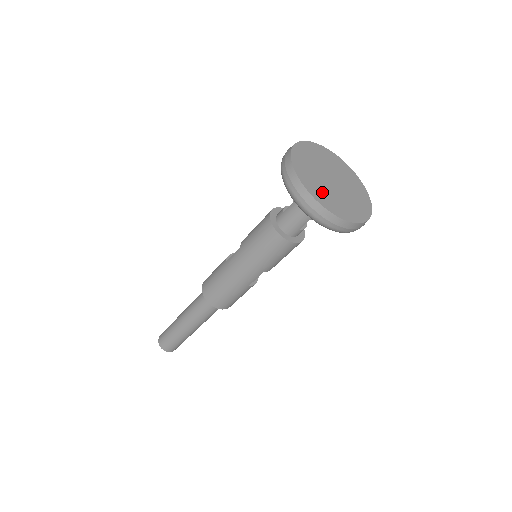
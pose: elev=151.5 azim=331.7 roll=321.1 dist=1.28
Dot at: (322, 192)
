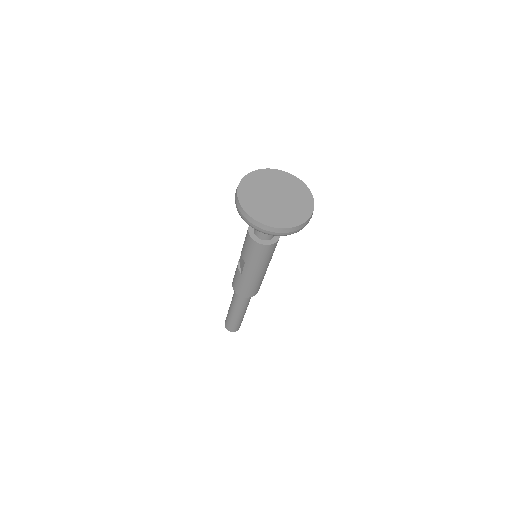
Dot at: (282, 217)
